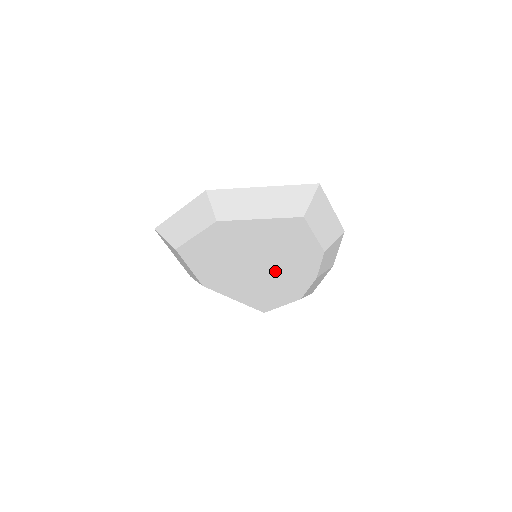
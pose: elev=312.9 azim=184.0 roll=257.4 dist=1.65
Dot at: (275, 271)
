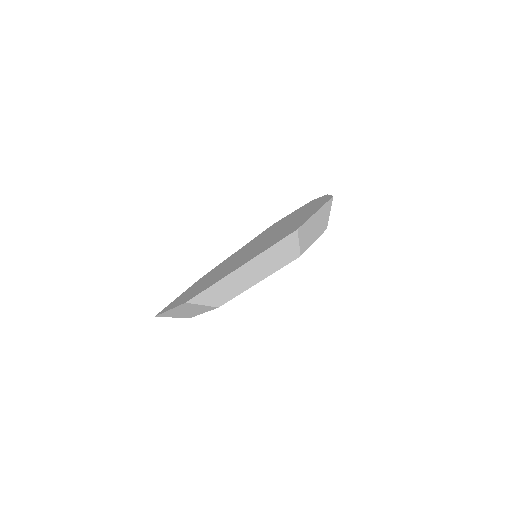
Dot at: occluded
